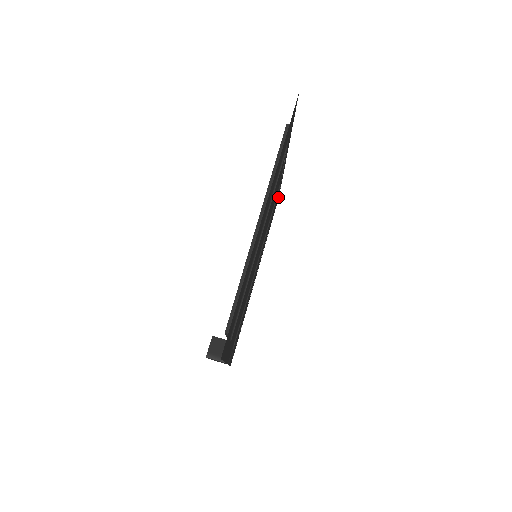
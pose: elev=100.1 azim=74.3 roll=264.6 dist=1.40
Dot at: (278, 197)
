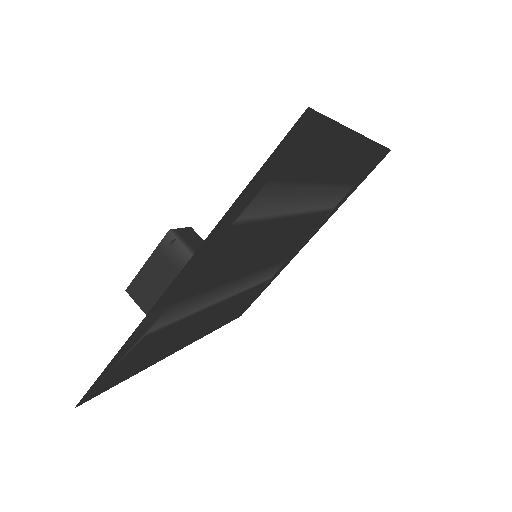
Dot at: (246, 308)
